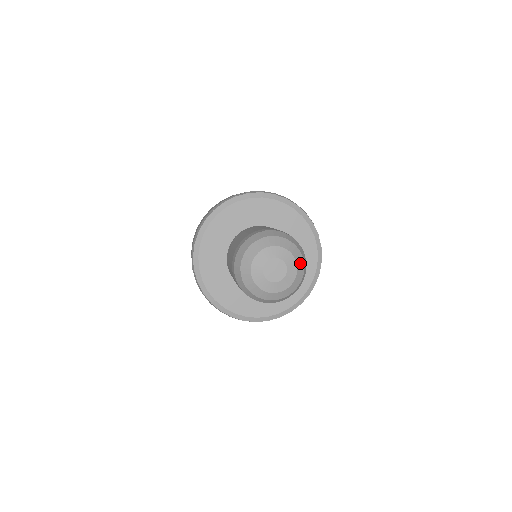
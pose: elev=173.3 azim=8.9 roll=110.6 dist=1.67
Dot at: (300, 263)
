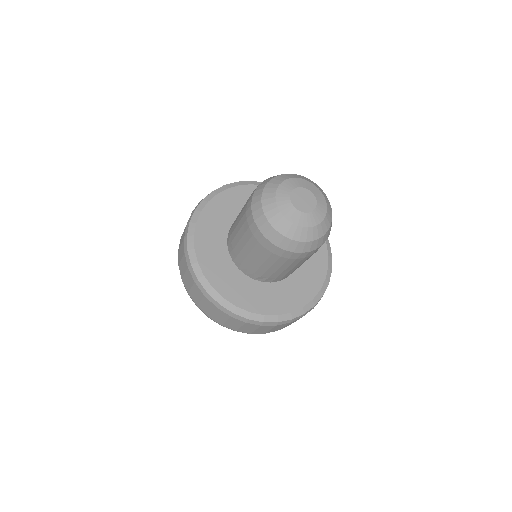
Dot at: (318, 188)
